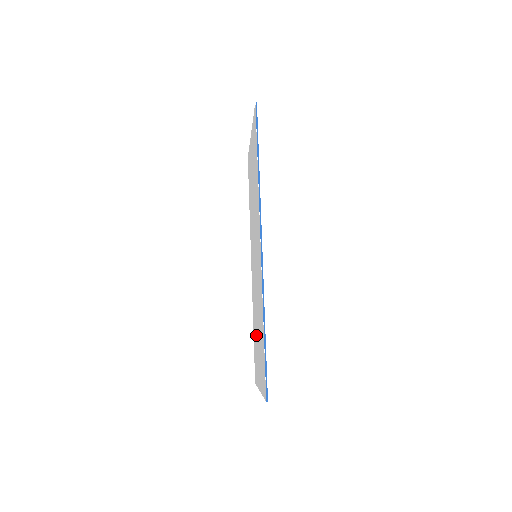
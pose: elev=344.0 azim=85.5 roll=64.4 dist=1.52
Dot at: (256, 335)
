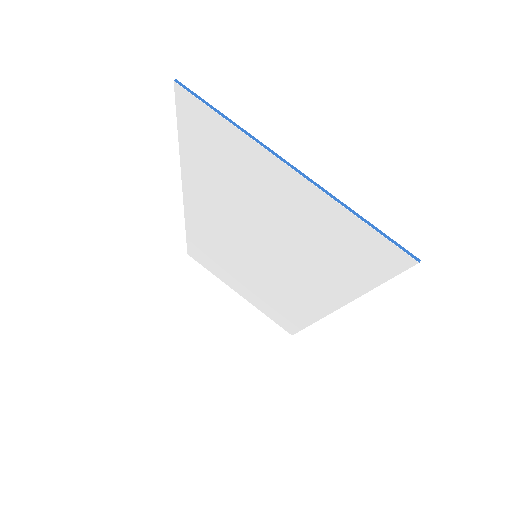
Dot at: (226, 269)
